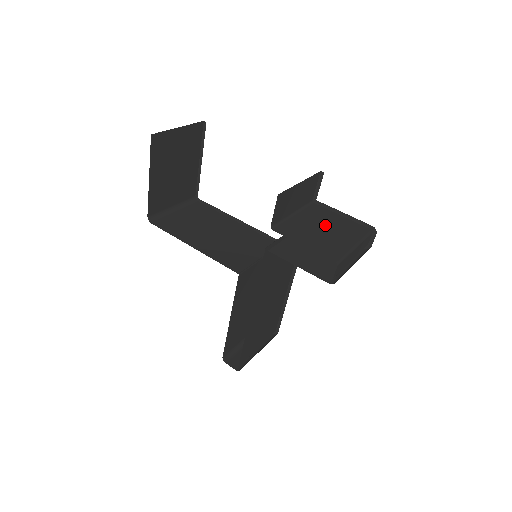
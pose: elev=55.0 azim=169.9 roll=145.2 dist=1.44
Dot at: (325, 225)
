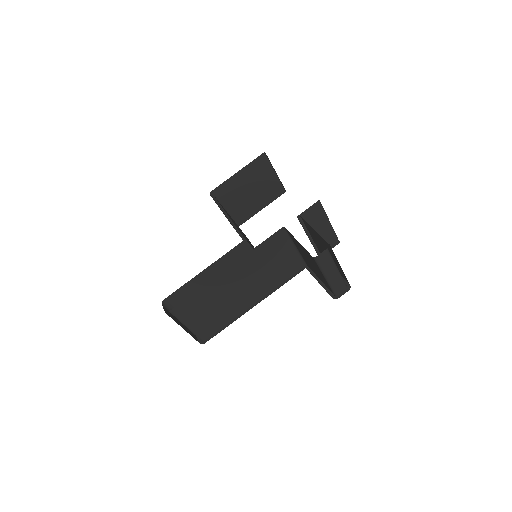
Dot at: occluded
